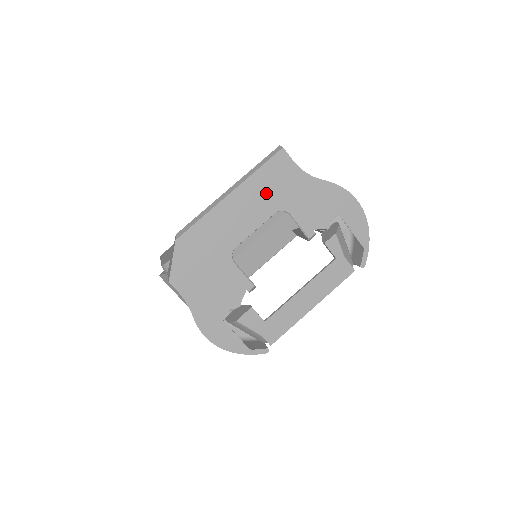
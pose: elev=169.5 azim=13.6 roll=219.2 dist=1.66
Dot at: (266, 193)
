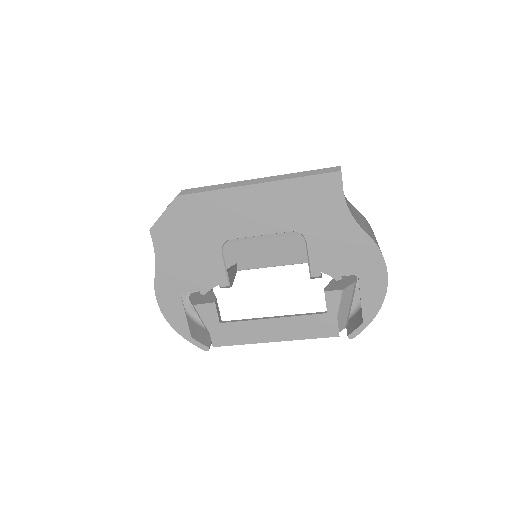
Dot at: (294, 206)
